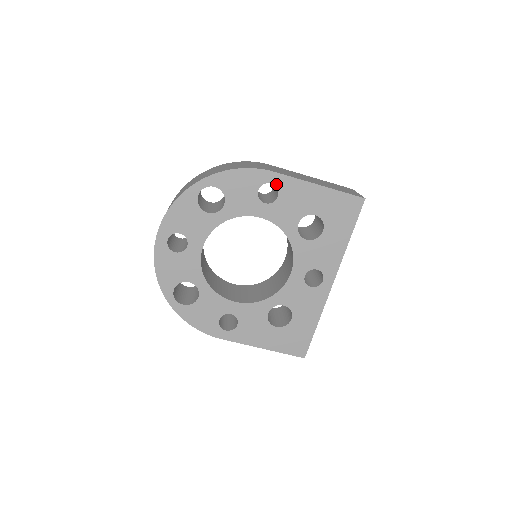
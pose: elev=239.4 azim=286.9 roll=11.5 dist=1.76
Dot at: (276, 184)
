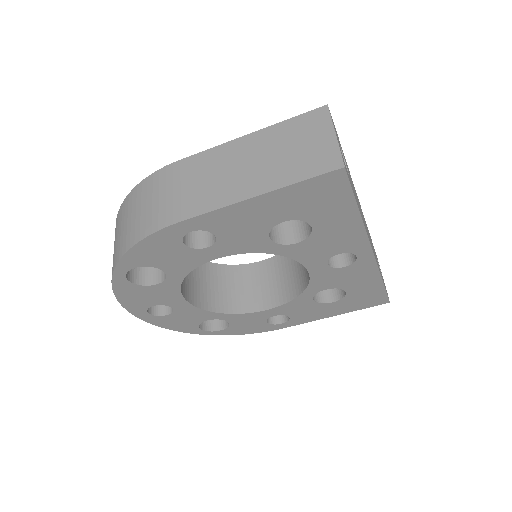
Dot at: (198, 228)
